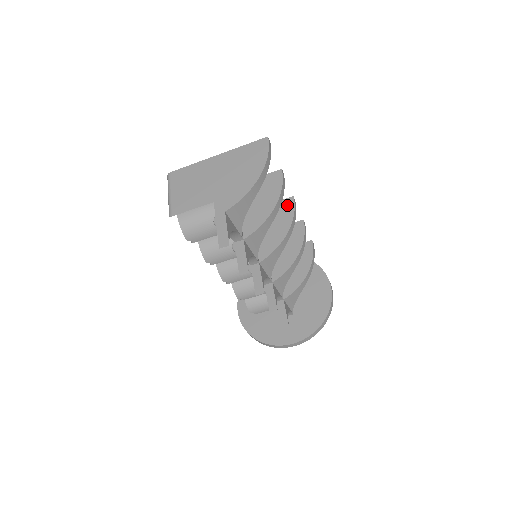
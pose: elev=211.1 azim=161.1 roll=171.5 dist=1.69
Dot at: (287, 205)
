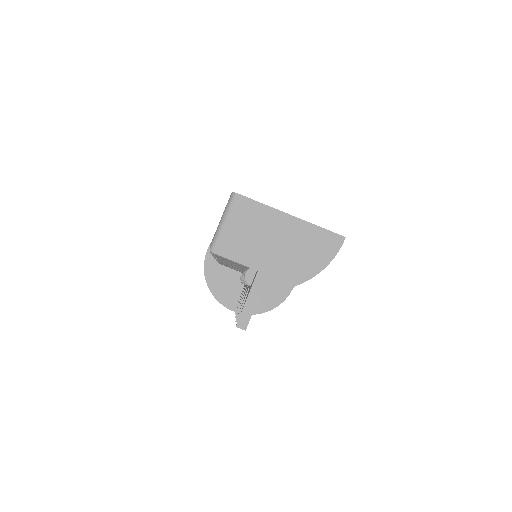
Dot at: occluded
